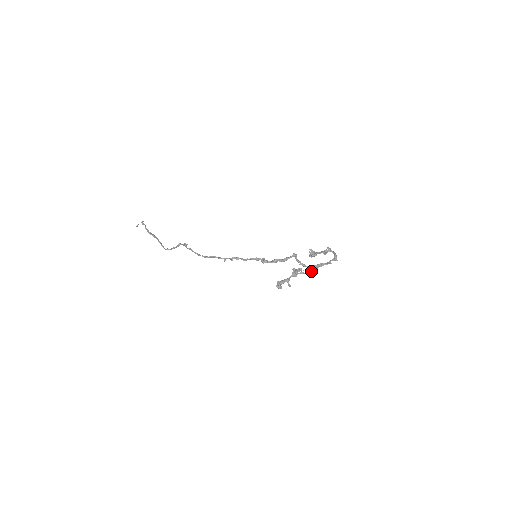
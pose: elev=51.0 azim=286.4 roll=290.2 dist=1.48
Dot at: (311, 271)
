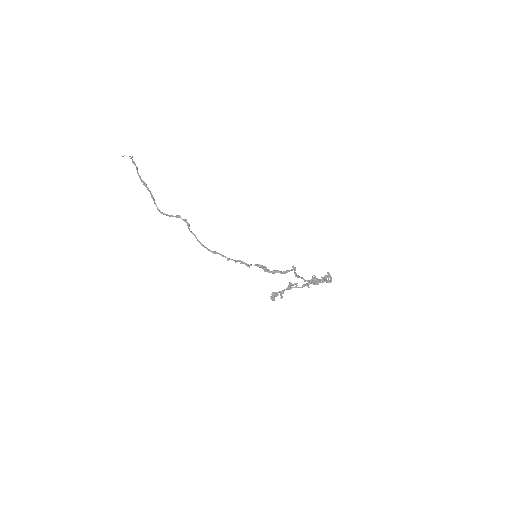
Dot at: (304, 286)
